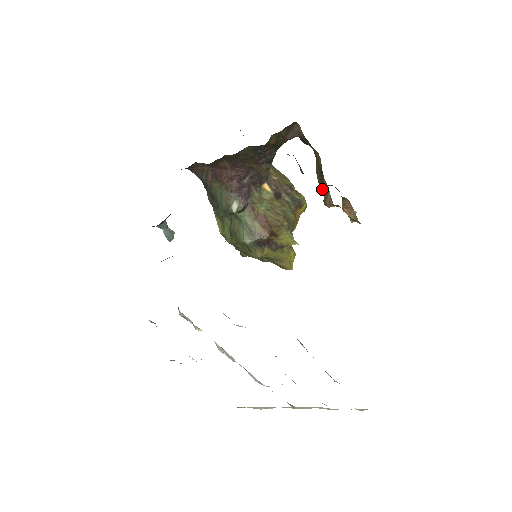
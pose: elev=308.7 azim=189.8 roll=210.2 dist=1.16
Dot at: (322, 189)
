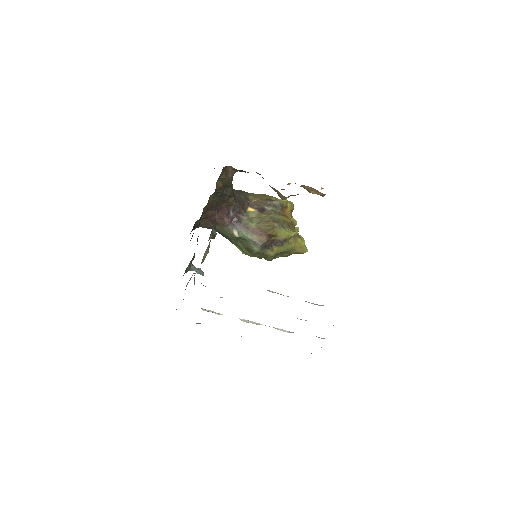
Dot at: occluded
